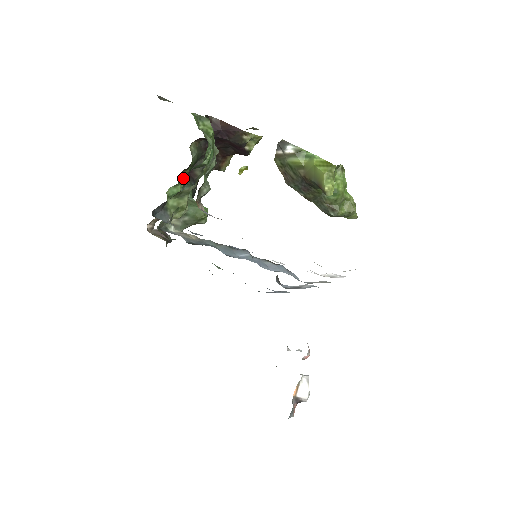
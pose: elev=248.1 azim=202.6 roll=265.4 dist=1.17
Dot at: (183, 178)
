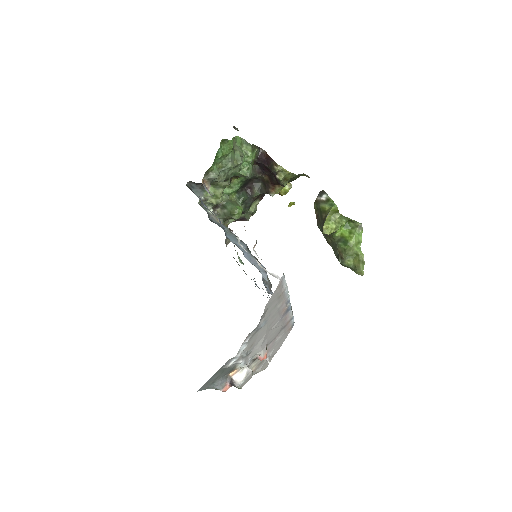
Dot at: (235, 185)
